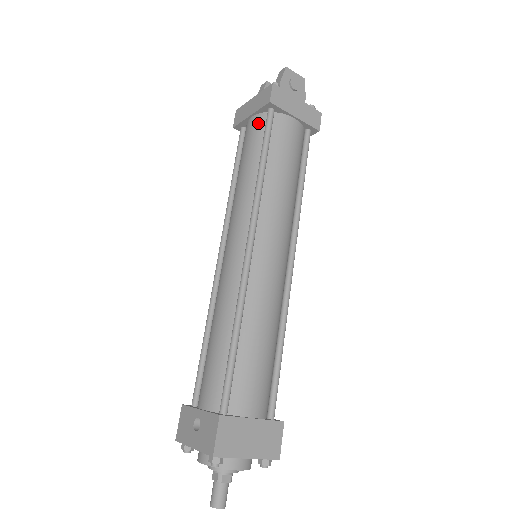
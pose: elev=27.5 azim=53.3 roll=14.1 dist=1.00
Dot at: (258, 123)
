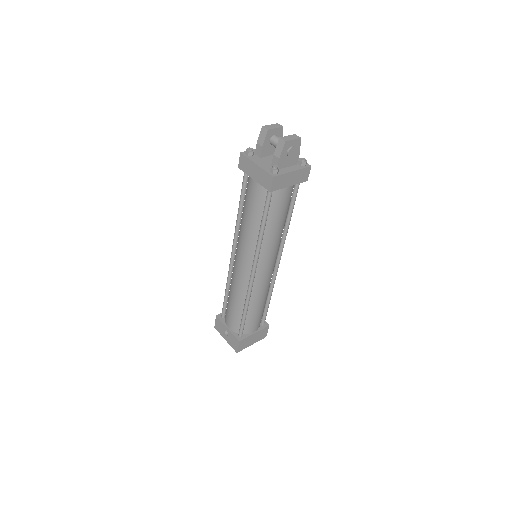
Dot at: (260, 191)
